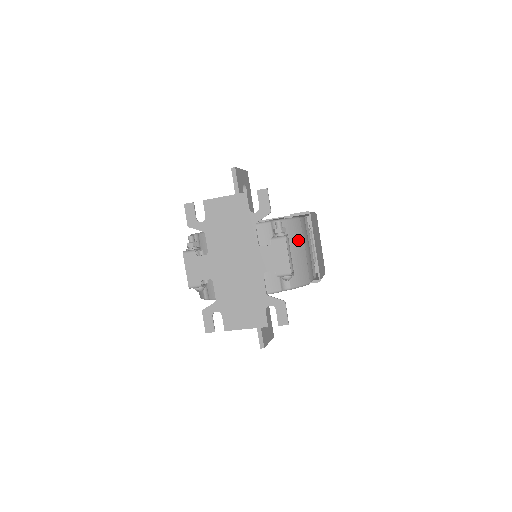
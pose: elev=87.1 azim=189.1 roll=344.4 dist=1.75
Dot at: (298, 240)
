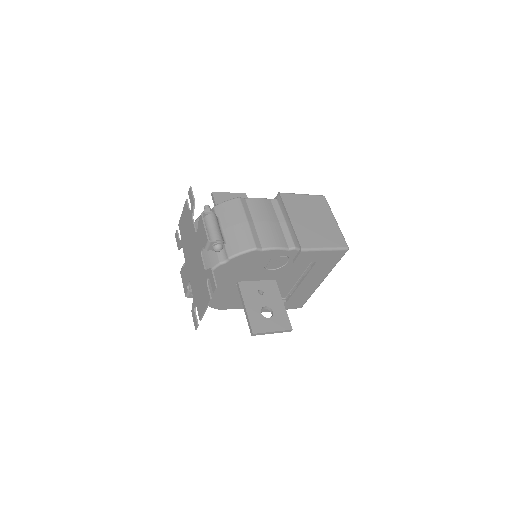
Dot at: (235, 215)
